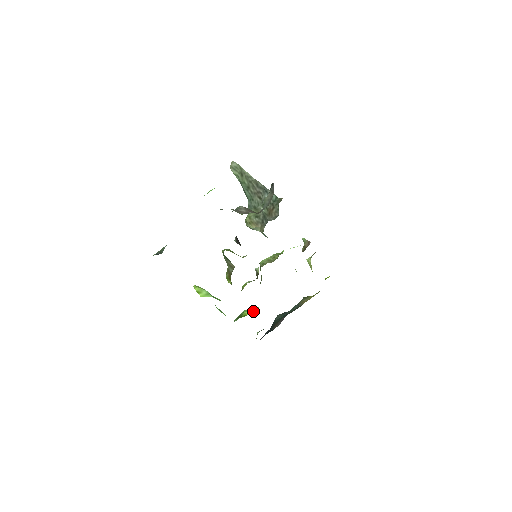
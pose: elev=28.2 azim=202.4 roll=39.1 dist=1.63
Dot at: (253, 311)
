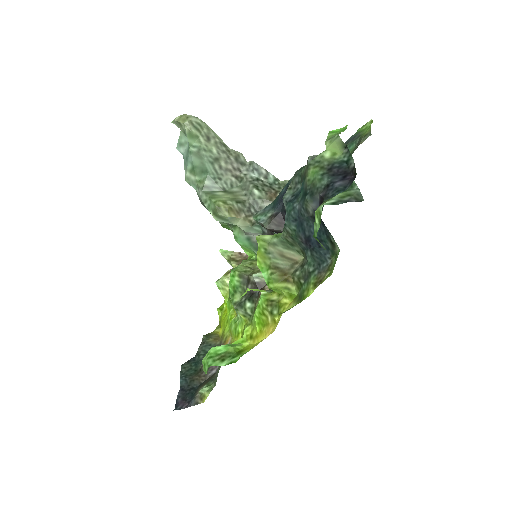
Dot at: (240, 344)
